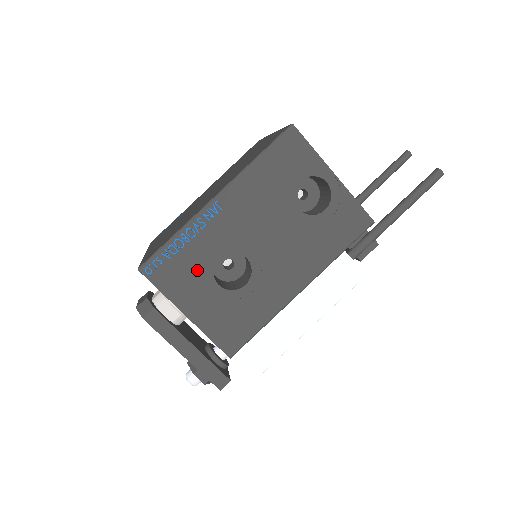
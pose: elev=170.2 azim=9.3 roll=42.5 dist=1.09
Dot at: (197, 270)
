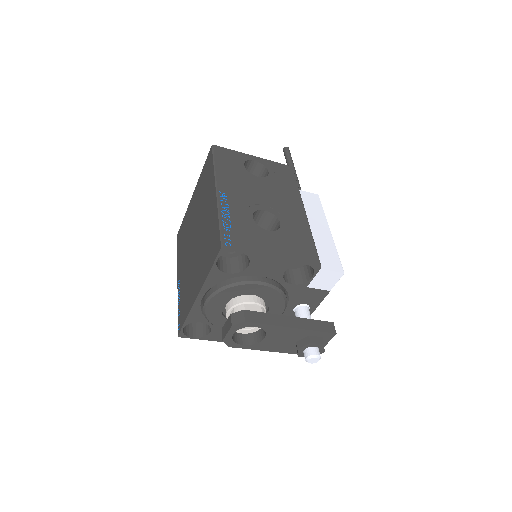
Dot at: (250, 229)
